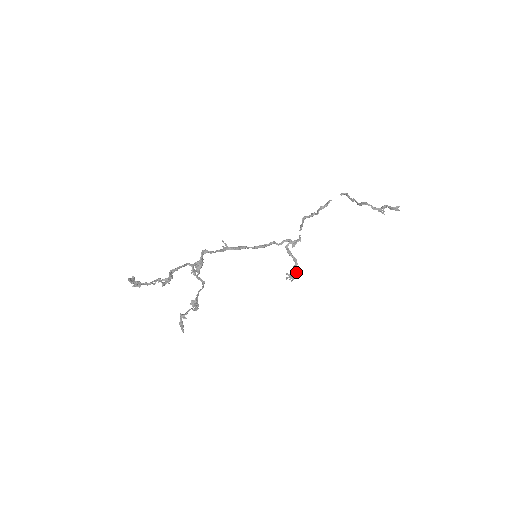
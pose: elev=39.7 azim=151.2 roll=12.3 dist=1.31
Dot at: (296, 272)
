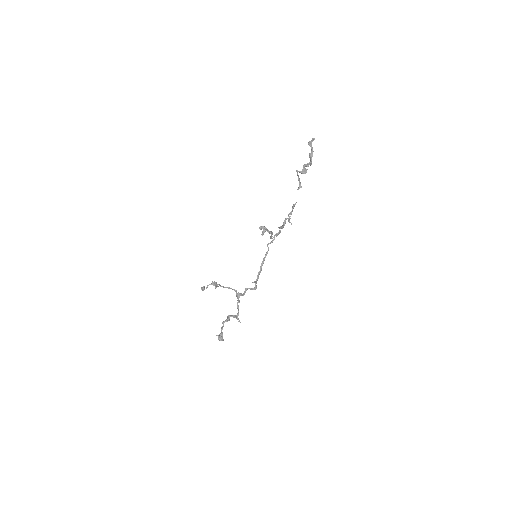
Dot at: (268, 230)
